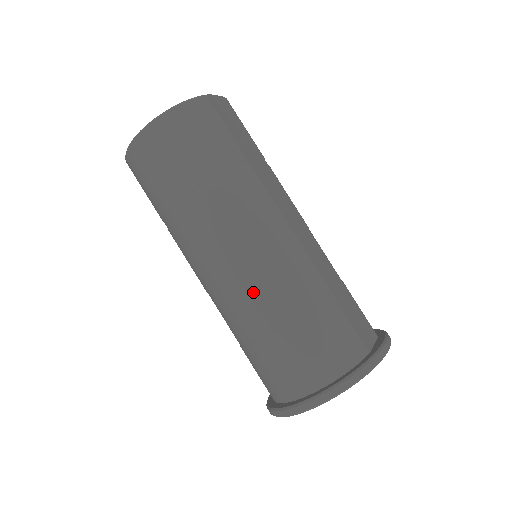
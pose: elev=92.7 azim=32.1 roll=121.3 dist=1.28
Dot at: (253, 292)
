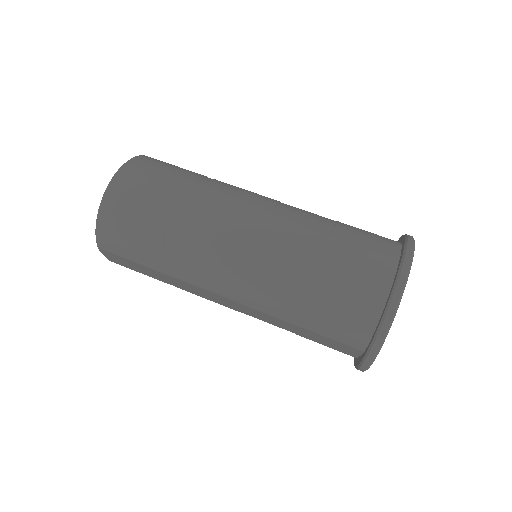
Dot at: (287, 230)
